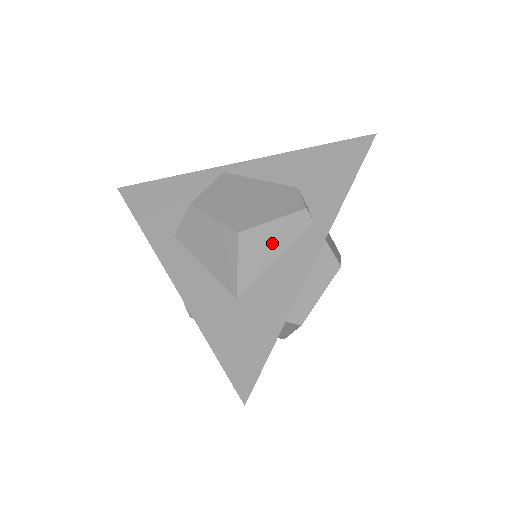
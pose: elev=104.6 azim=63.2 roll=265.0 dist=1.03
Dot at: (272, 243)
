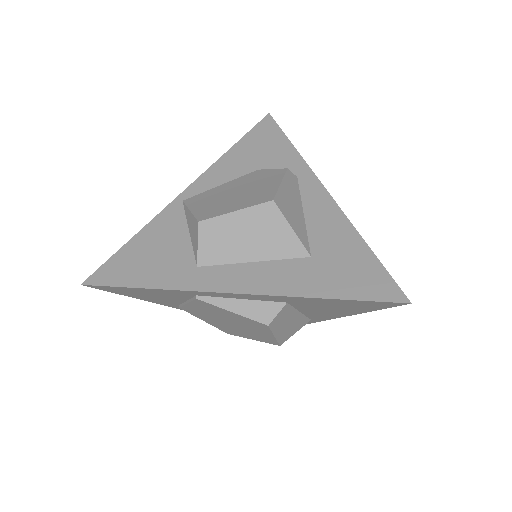
Dot at: (293, 202)
